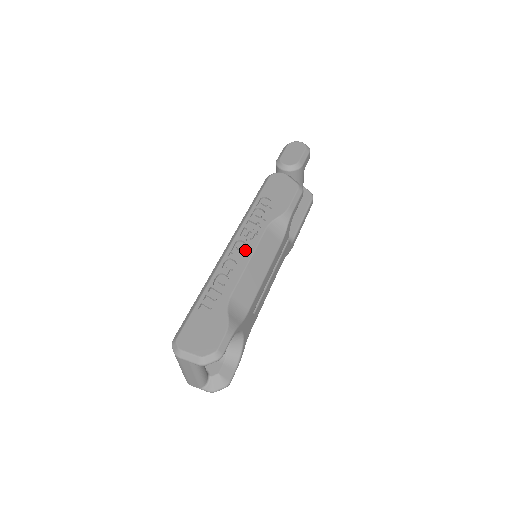
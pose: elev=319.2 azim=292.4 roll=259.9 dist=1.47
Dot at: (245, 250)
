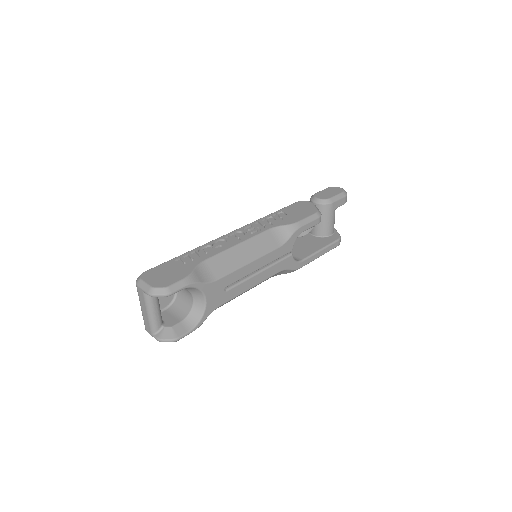
Dot at: (241, 238)
